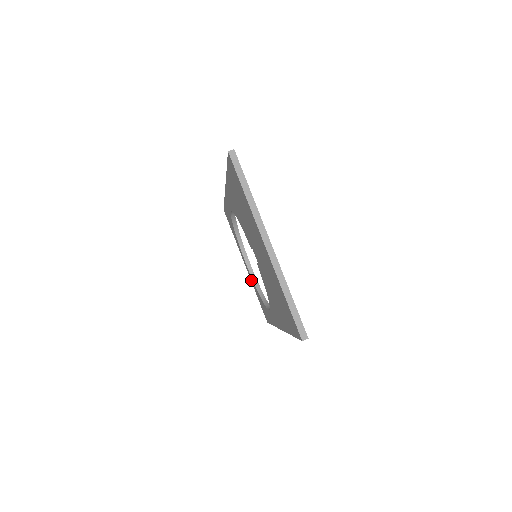
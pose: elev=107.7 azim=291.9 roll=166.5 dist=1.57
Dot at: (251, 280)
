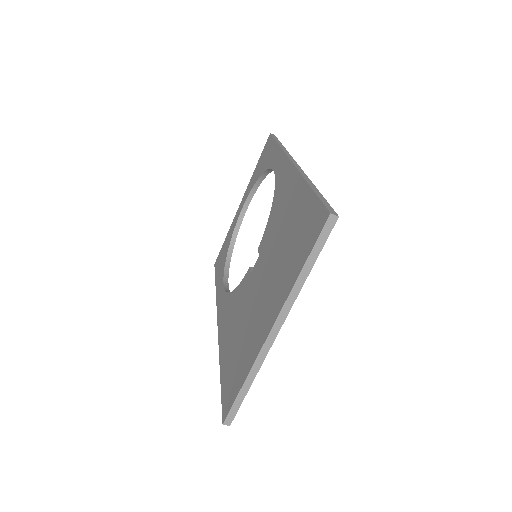
Dot at: (234, 221)
